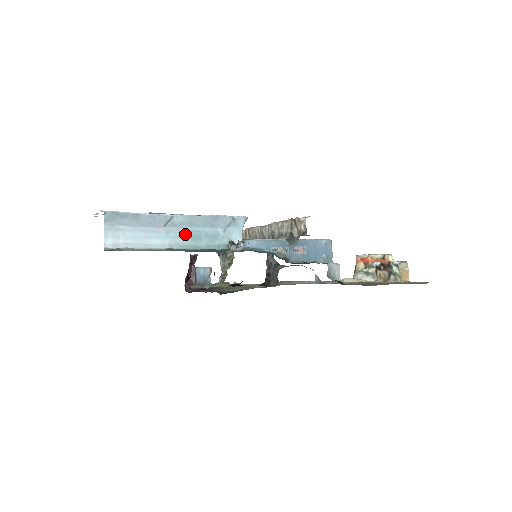
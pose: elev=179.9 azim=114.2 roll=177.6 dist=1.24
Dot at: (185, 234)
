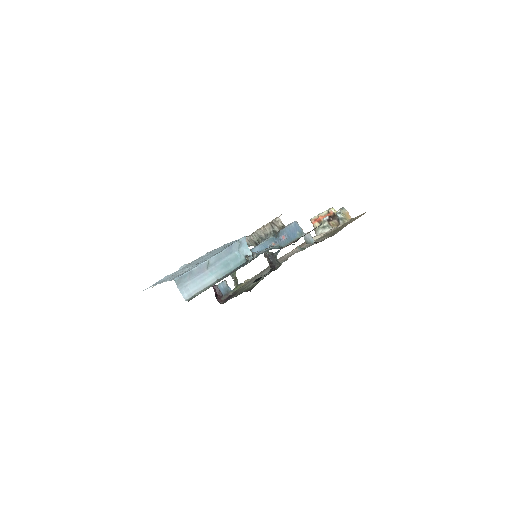
Dot at: (220, 267)
